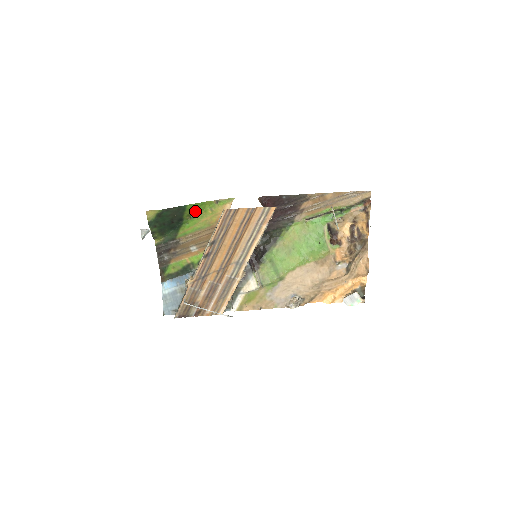
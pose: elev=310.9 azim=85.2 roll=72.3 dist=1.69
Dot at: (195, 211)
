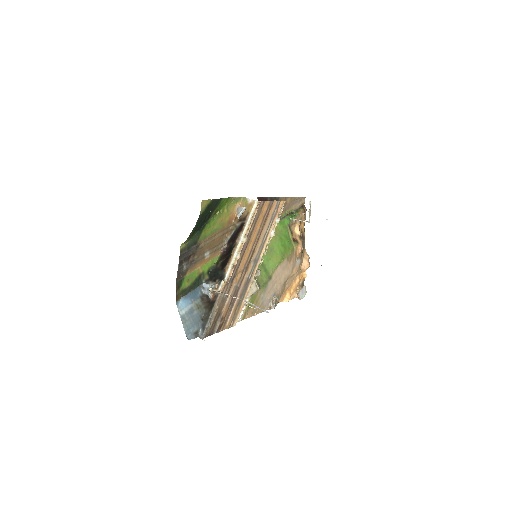
Dot at: (219, 208)
